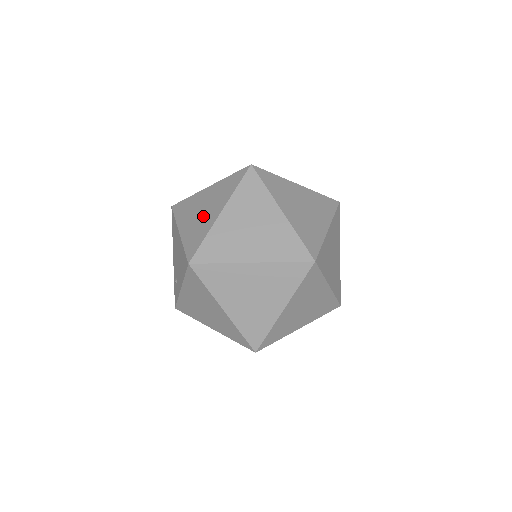
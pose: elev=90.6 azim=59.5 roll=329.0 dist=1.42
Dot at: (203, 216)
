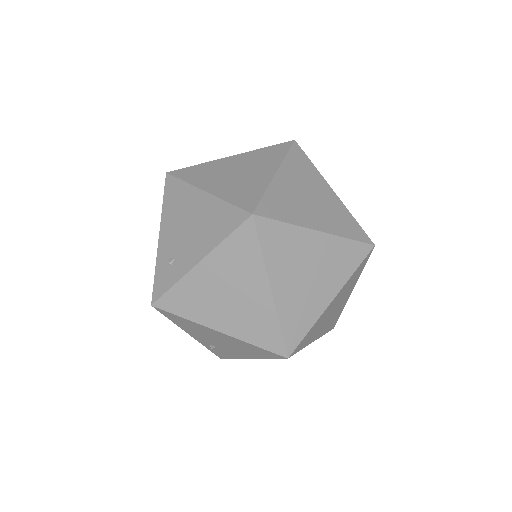
Dot at: (244, 176)
